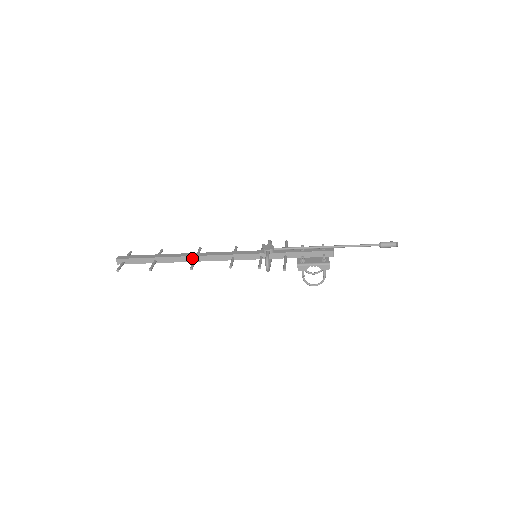
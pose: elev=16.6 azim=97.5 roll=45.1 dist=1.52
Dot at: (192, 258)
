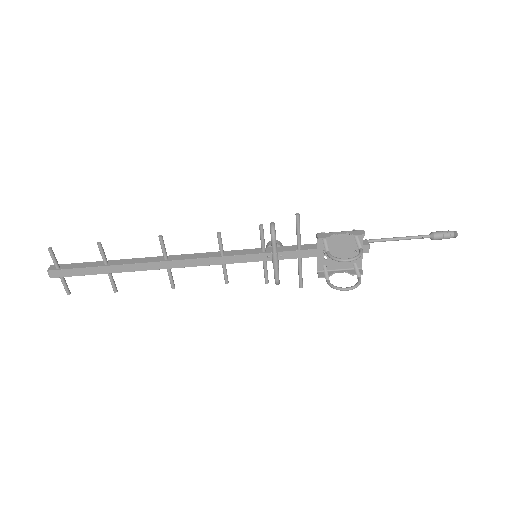
Dot at: (162, 258)
